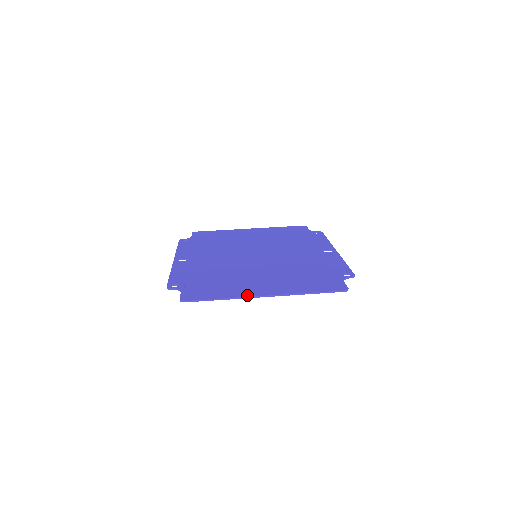
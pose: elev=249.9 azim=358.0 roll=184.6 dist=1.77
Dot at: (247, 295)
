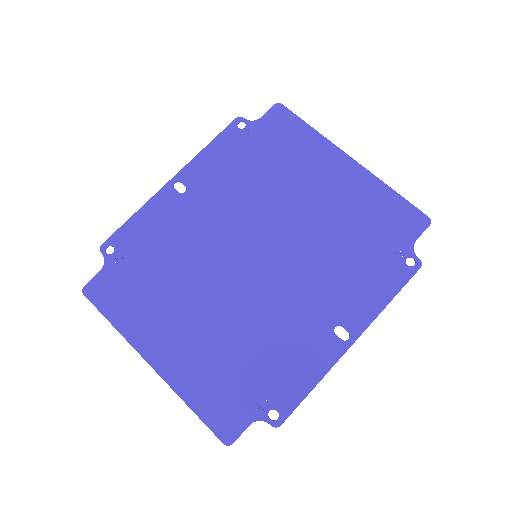
Dot at: (137, 345)
